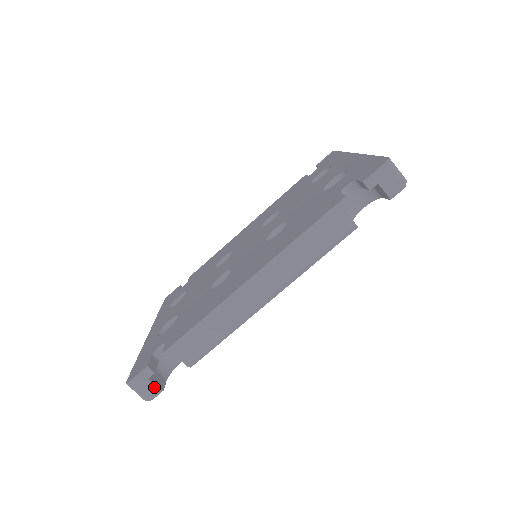
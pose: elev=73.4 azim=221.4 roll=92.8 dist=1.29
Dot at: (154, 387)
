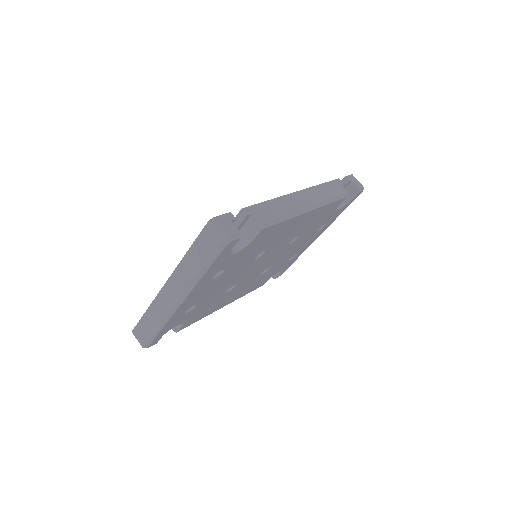
Dot at: (235, 229)
